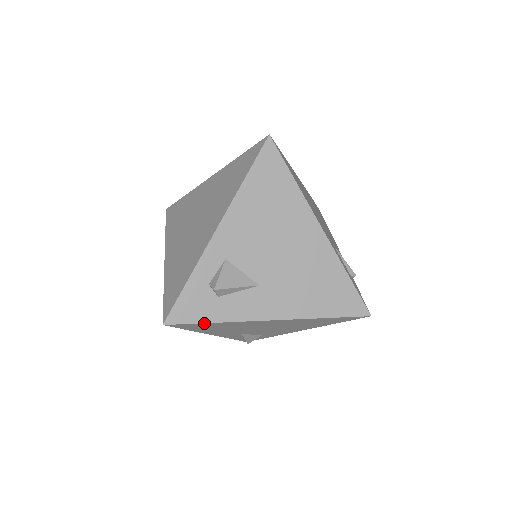
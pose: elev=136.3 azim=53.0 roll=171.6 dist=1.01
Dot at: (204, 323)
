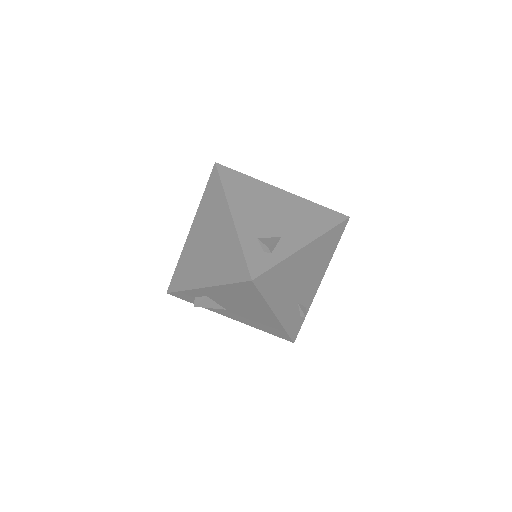
Dot at: (191, 302)
